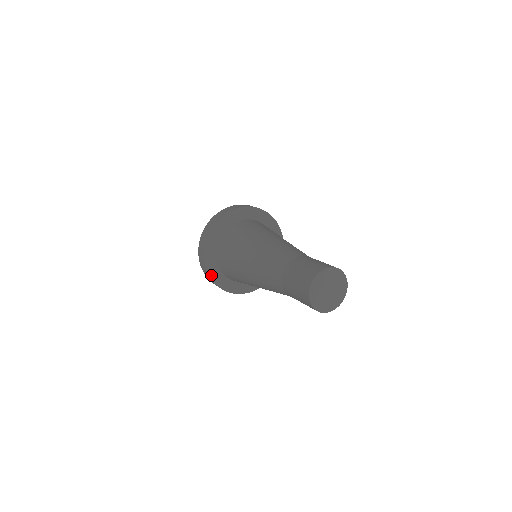
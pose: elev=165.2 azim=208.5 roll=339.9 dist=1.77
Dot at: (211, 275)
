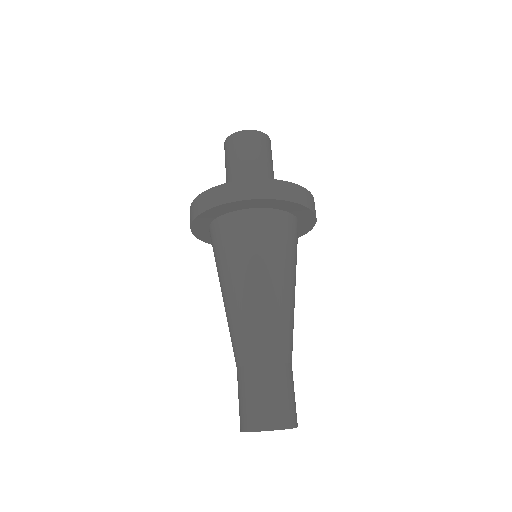
Dot at: occluded
